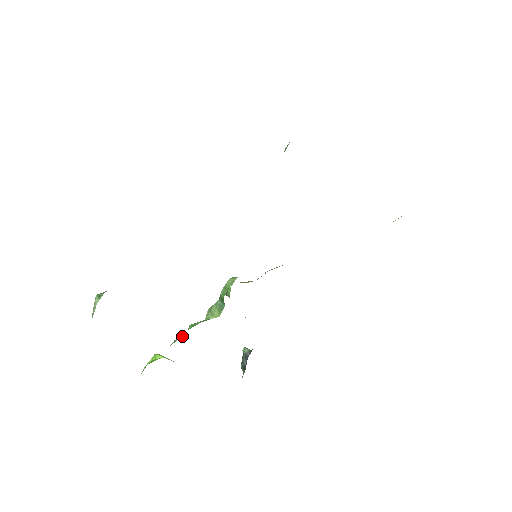
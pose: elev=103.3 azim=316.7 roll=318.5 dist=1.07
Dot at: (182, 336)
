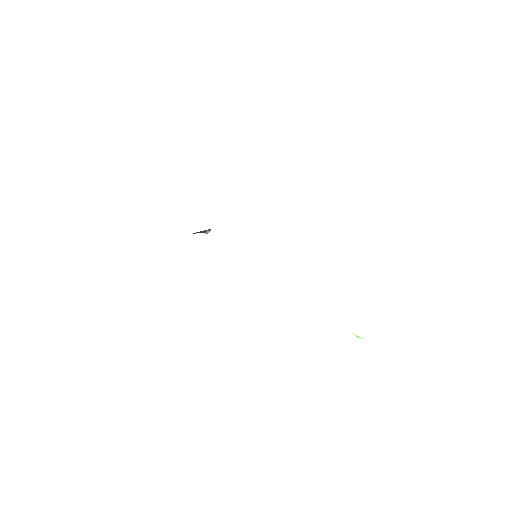
Dot at: occluded
